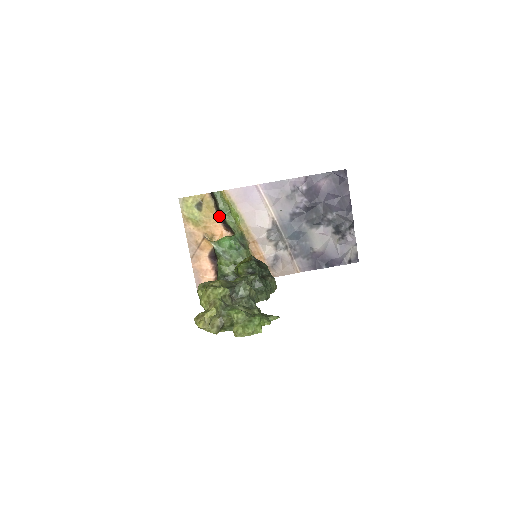
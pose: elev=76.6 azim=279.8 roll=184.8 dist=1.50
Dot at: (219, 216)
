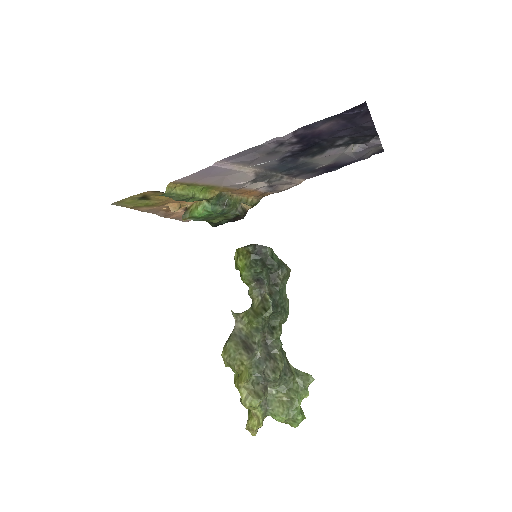
Dot at: occluded
